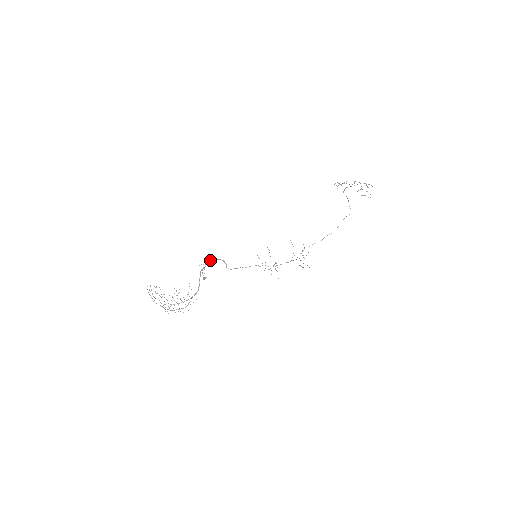
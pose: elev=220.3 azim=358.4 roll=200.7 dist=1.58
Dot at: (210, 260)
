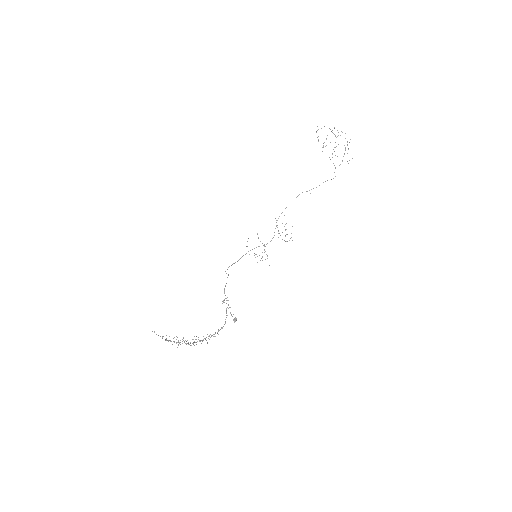
Dot at: (224, 288)
